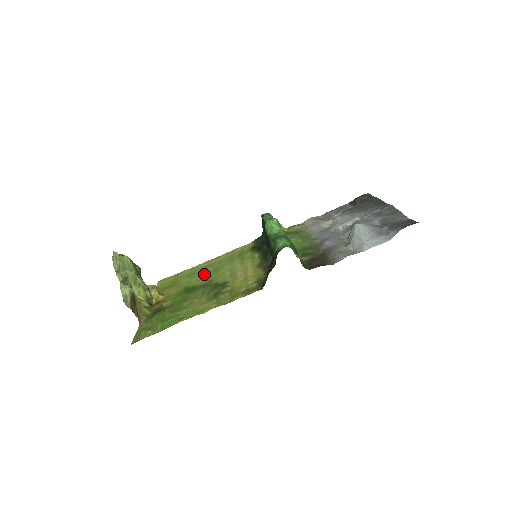
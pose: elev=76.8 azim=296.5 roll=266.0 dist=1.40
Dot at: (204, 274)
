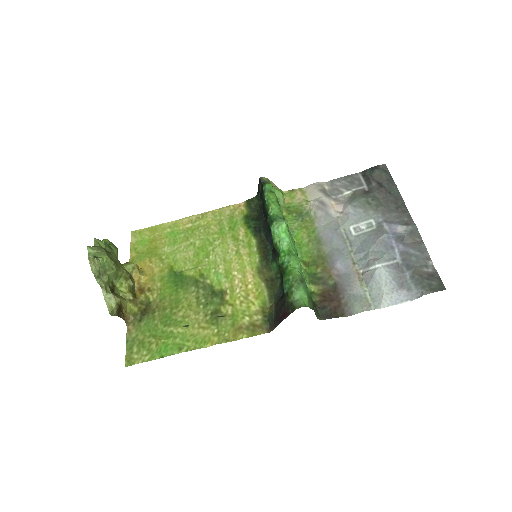
Dot at: (191, 250)
